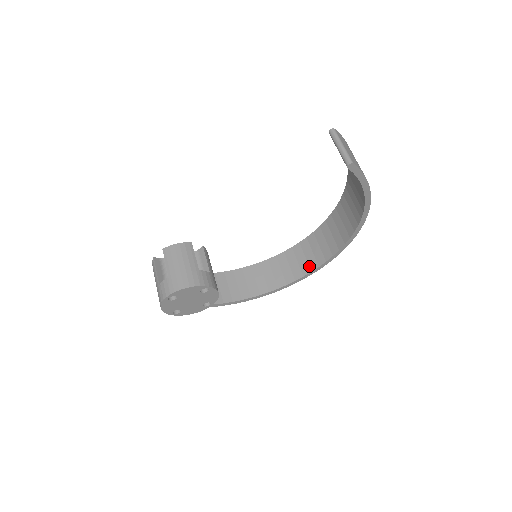
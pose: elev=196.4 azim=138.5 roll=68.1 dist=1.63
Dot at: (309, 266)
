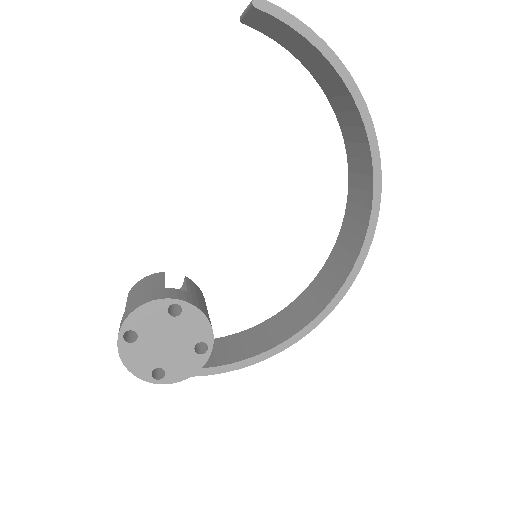
Dot at: (353, 253)
